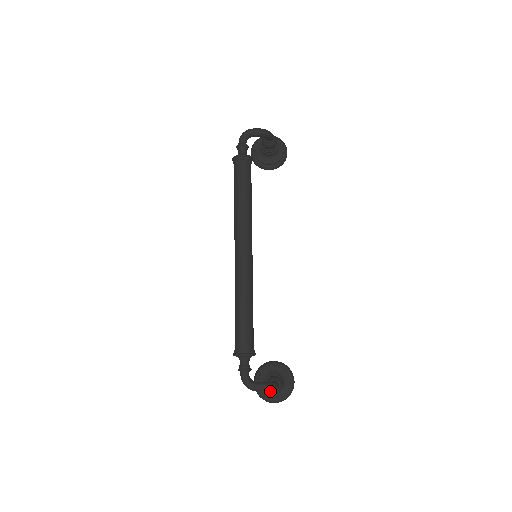
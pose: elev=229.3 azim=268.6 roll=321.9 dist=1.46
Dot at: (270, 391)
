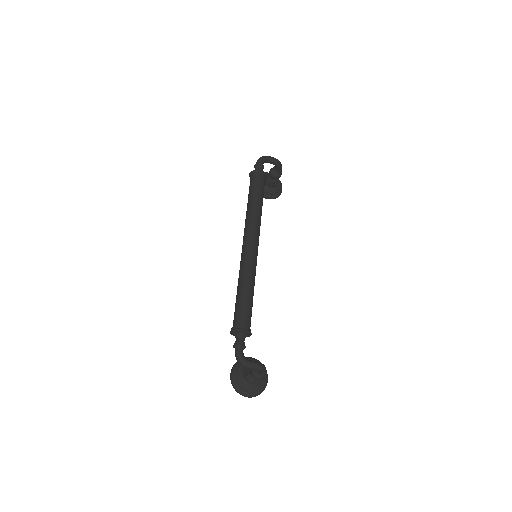
Dot at: (254, 376)
